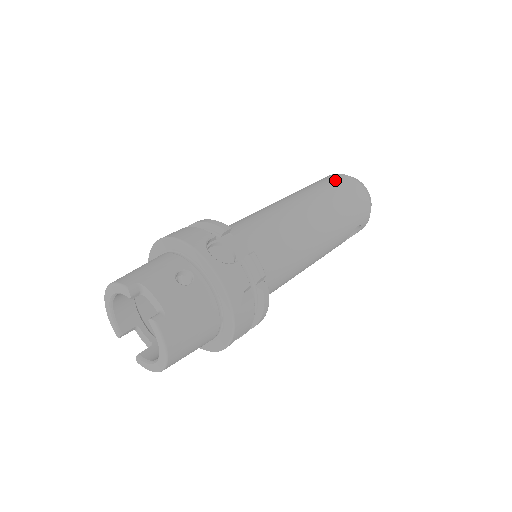
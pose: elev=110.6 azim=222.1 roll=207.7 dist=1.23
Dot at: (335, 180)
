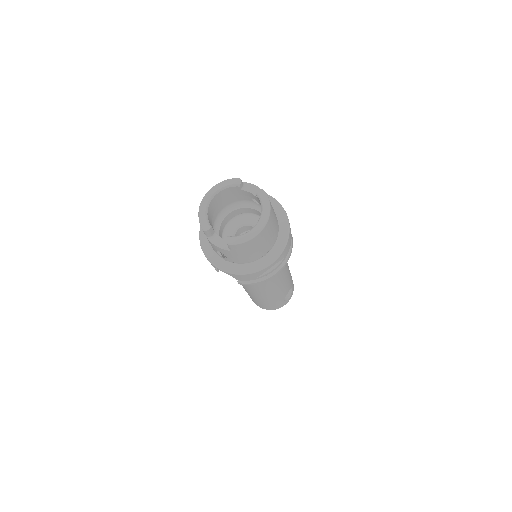
Dot at: occluded
